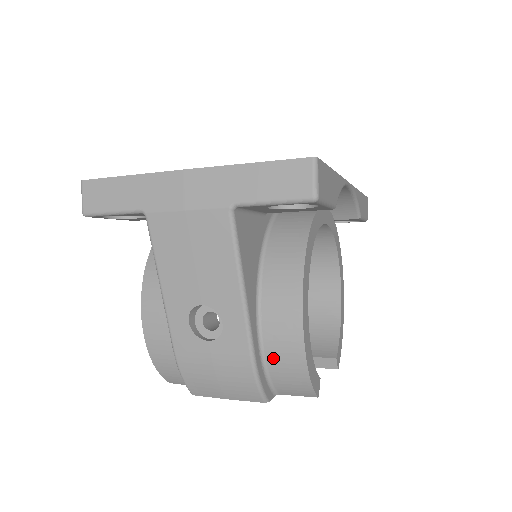
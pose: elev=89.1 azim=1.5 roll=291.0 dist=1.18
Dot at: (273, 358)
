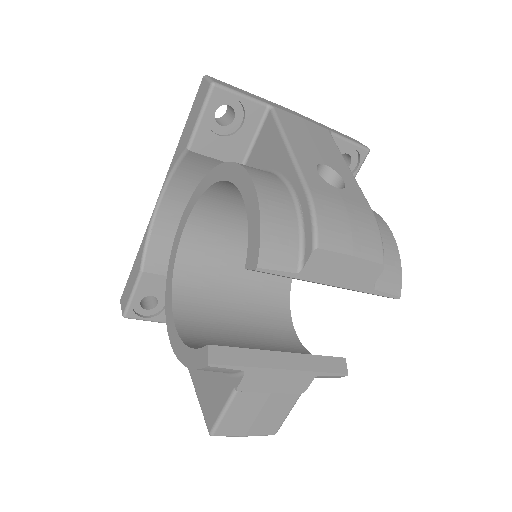
Dot at: occluded
